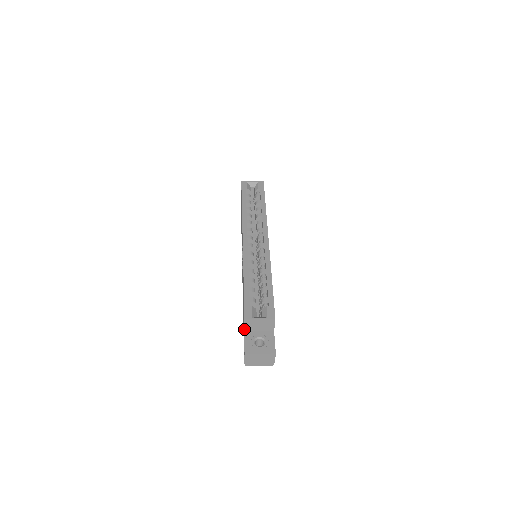
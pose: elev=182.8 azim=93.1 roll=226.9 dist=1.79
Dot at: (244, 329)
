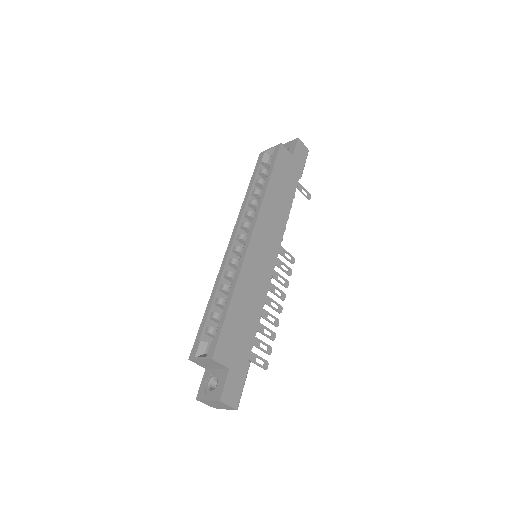
Dot at: (203, 367)
